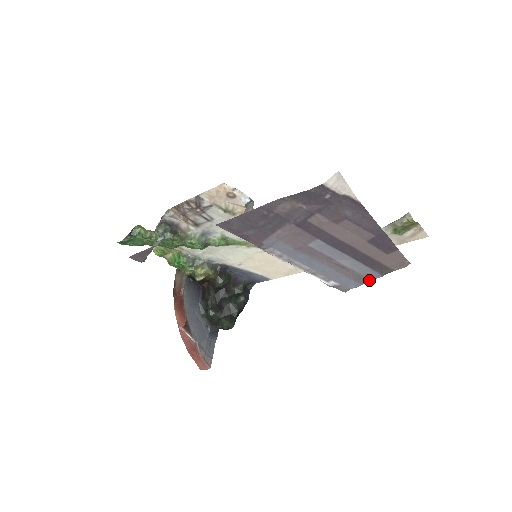
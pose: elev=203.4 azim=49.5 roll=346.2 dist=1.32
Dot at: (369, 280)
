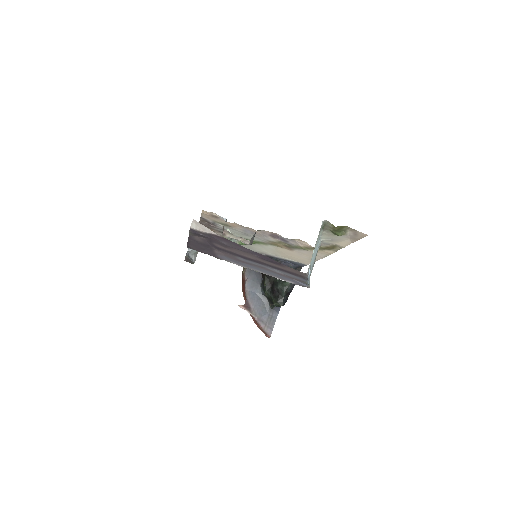
Dot at: (305, 282)
